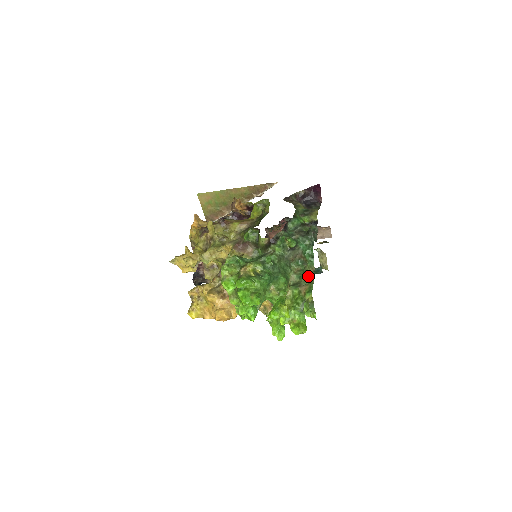
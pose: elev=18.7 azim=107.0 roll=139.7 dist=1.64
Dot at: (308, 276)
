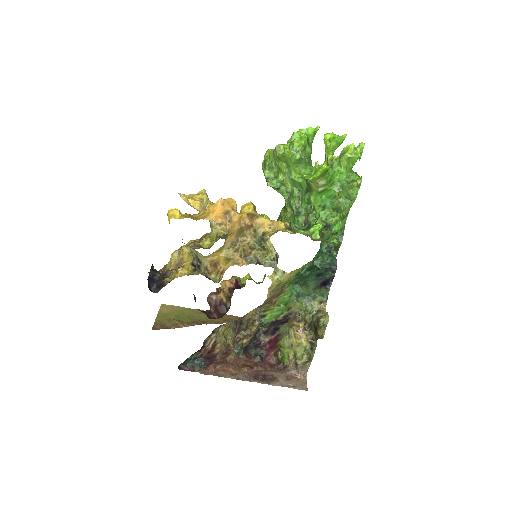
Dot at: occluded
